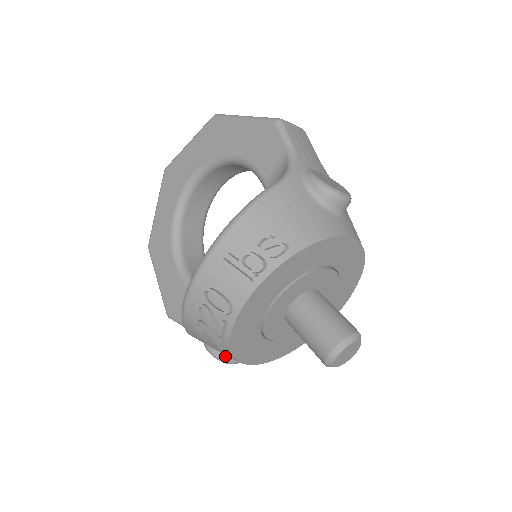
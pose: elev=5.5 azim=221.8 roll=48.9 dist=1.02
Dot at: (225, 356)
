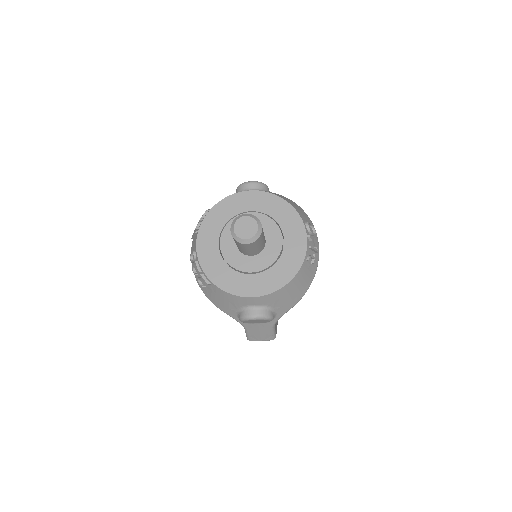
Dot at: (243, 312)
